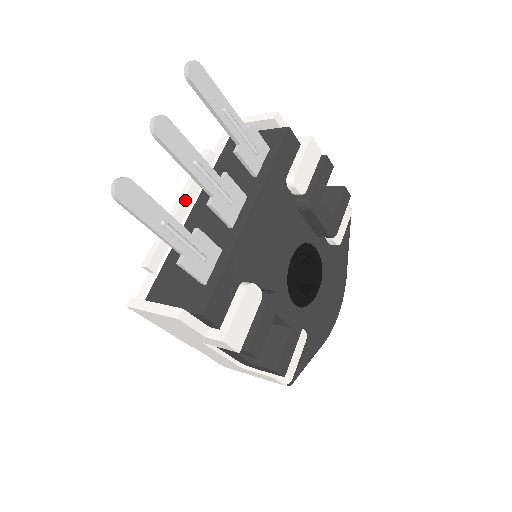
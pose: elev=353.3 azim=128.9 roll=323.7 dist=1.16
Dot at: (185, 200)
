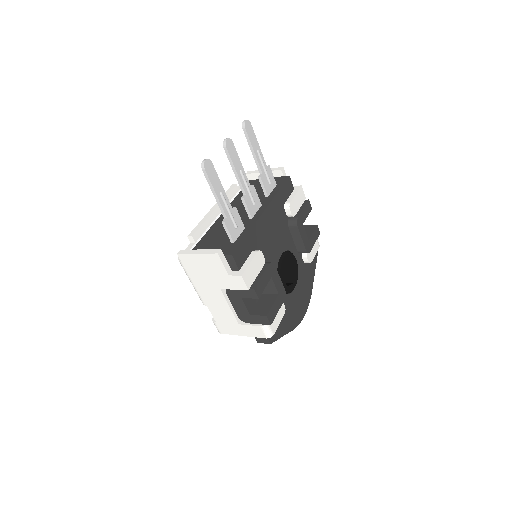
Dot at: occluded
